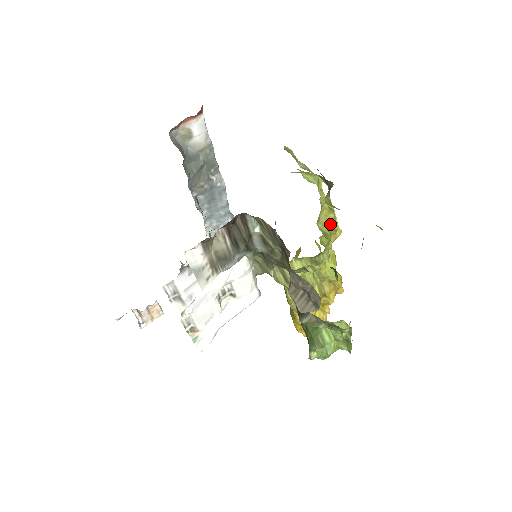
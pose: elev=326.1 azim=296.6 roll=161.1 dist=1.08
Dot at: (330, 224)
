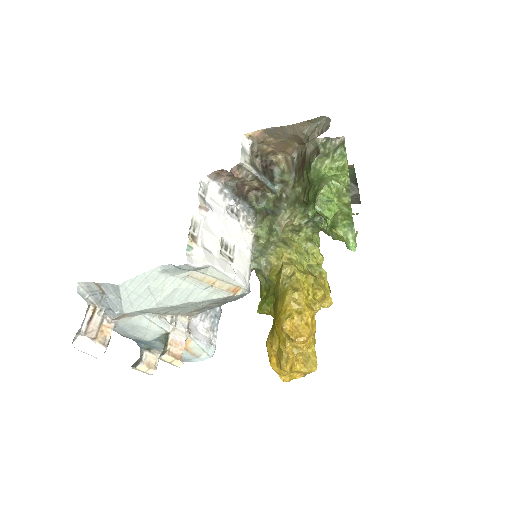
Dot at: occluded
